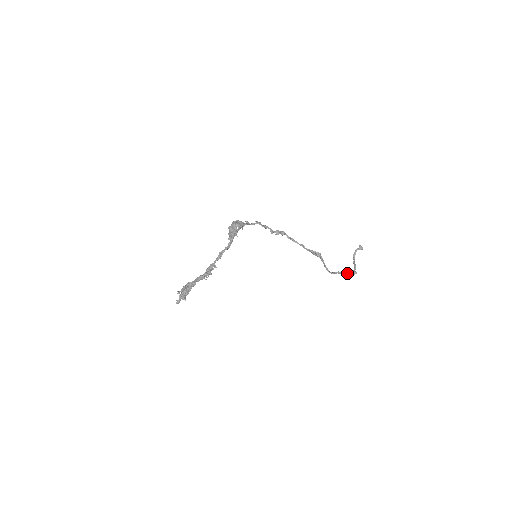
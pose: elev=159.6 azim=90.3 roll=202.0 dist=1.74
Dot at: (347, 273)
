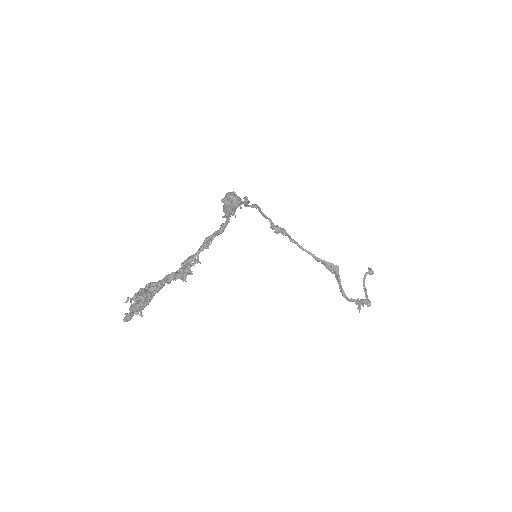
Dot at: (361, 303)
